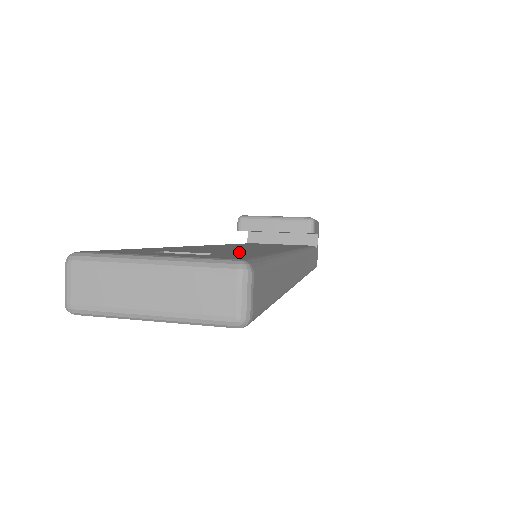
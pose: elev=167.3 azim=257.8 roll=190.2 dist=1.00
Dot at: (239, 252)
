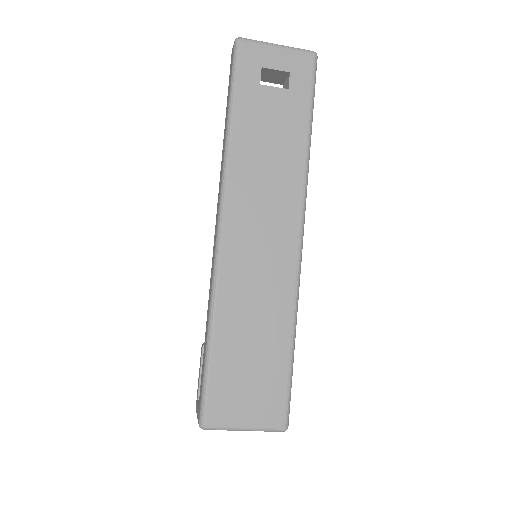
Dot at: occluded
